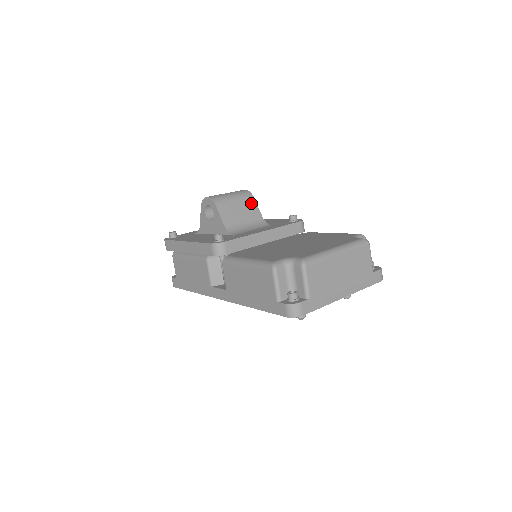
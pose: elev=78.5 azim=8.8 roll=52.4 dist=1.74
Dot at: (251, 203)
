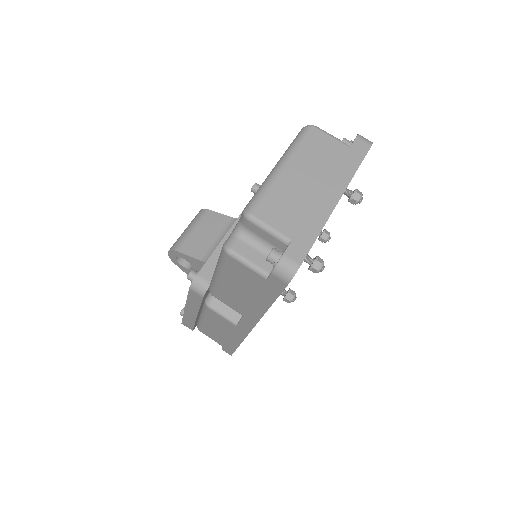
Dot at: (211, 217)
